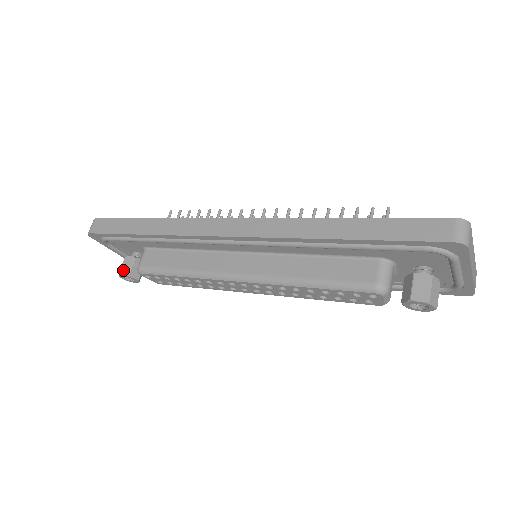
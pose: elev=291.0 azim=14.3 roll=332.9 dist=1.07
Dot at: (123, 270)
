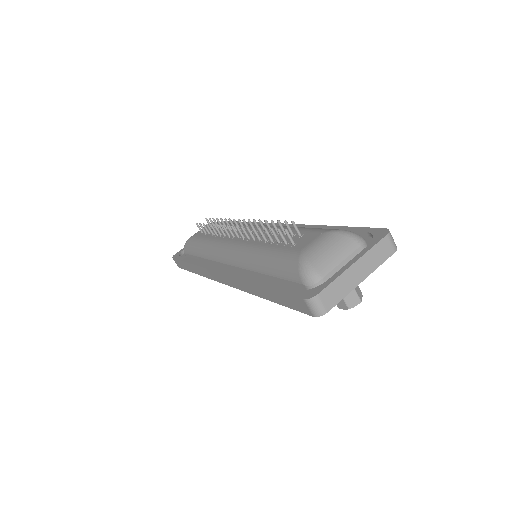
Dot at: occluded
